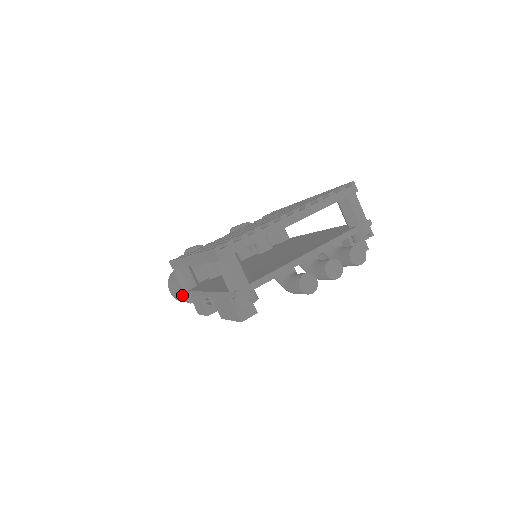
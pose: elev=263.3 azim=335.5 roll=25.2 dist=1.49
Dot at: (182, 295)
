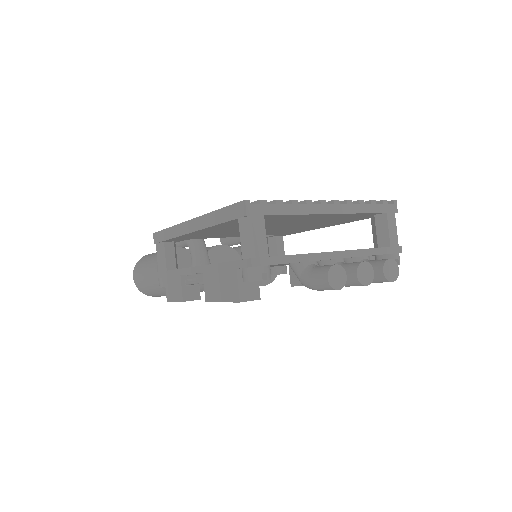
Dot at: (152, 278)
